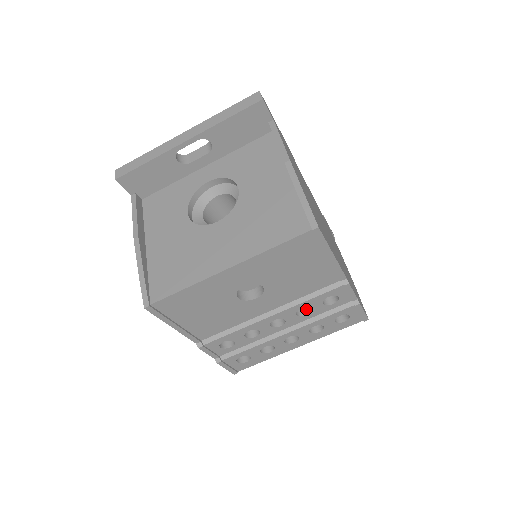
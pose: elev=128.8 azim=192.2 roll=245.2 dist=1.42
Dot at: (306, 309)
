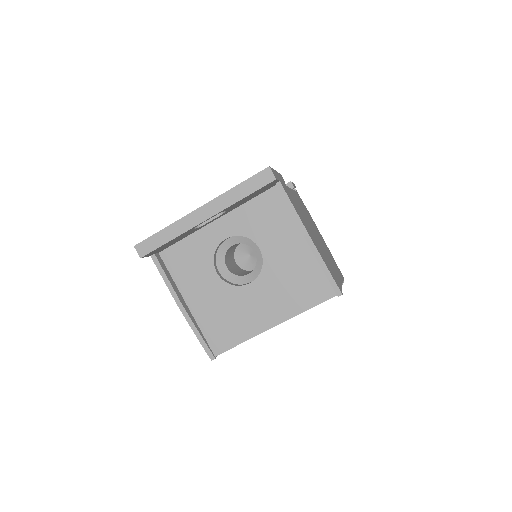
Dot at: occluded
